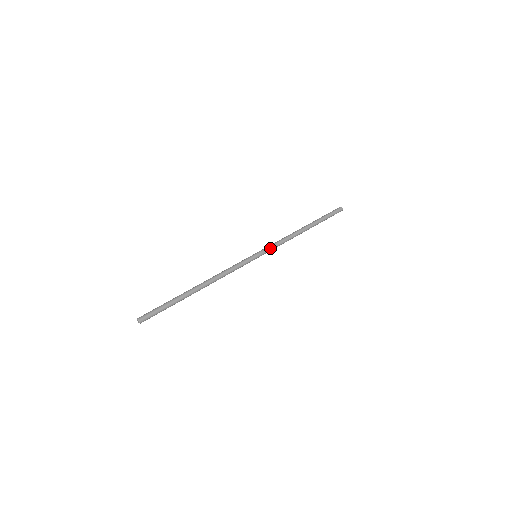
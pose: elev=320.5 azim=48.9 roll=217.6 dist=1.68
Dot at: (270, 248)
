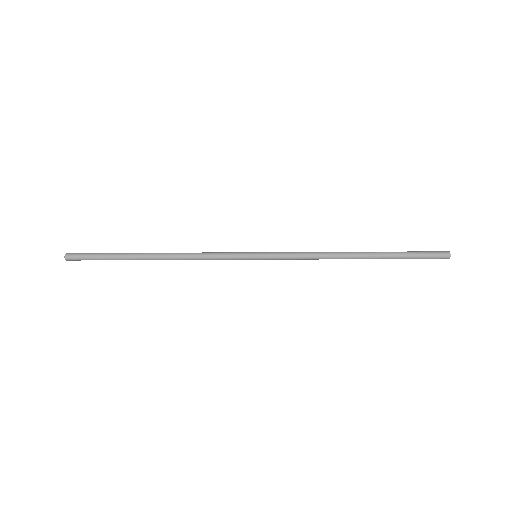
Dot at: (282, 253)
